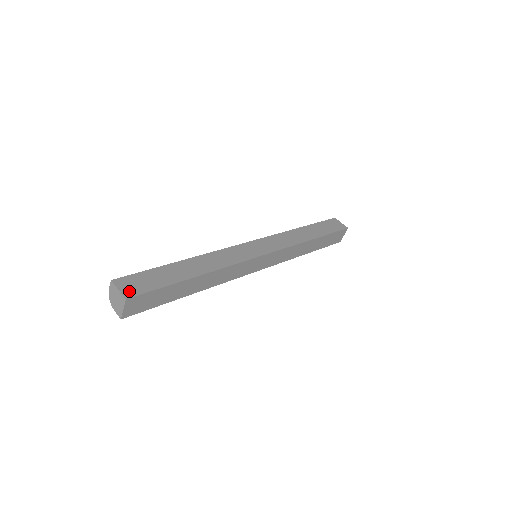
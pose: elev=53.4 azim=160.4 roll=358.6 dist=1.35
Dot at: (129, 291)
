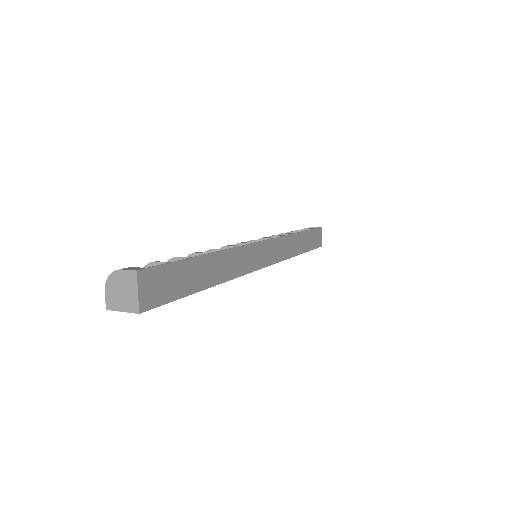
Dot at: (147, 298)
